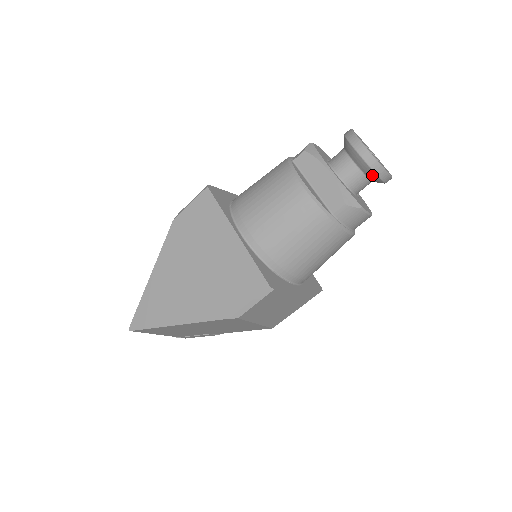
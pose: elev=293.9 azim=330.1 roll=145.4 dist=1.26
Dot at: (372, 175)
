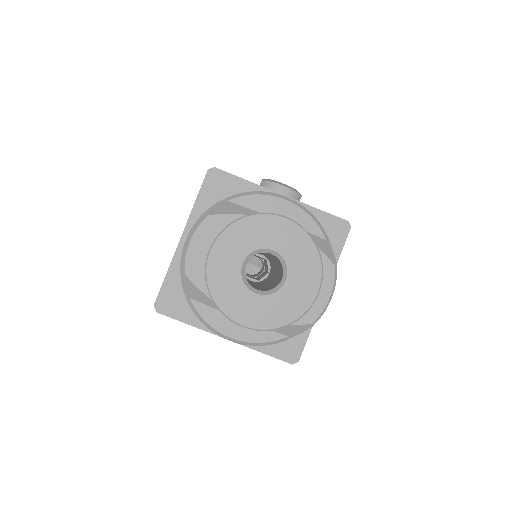
Dot at: occluded
